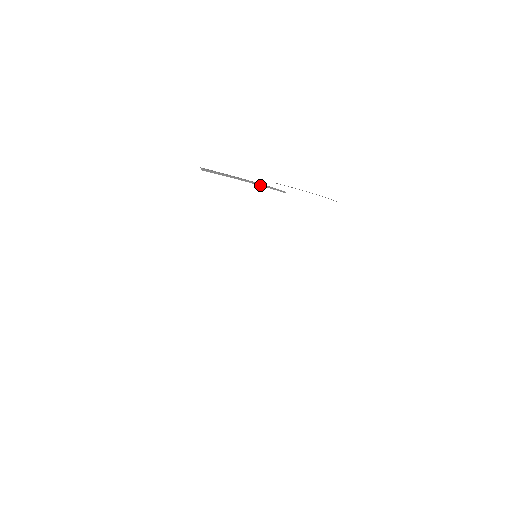
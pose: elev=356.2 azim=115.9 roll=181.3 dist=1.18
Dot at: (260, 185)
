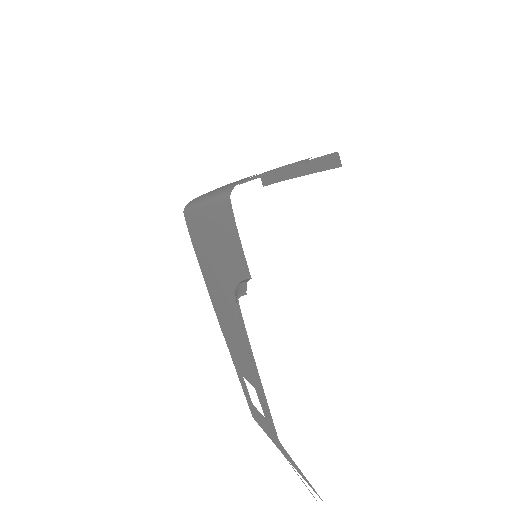
Dot at: occluded
